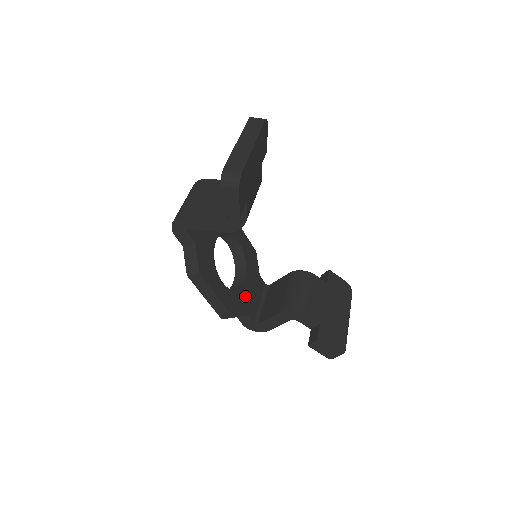
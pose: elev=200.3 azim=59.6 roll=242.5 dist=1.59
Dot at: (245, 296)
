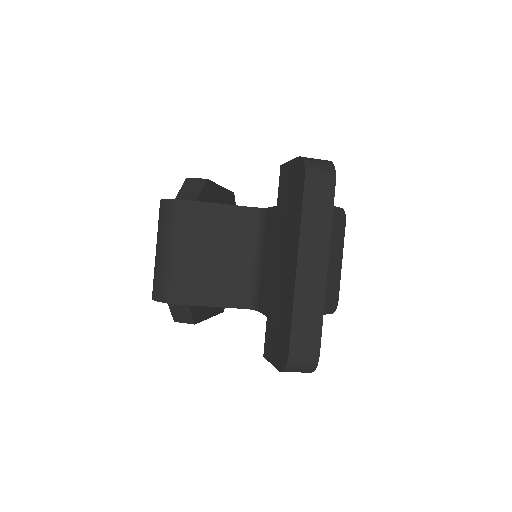
Dot at: occluded
